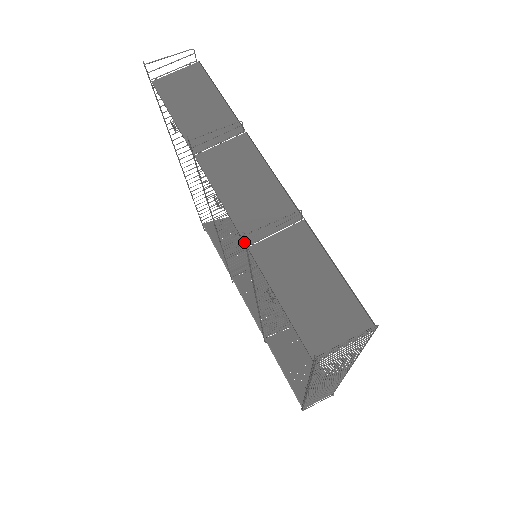
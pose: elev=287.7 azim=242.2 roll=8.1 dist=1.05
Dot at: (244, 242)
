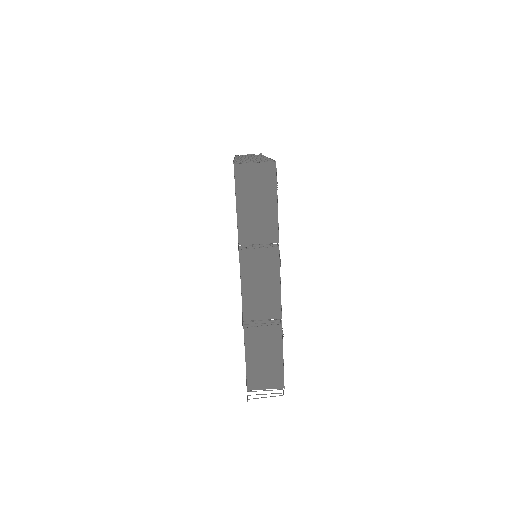
Dot at: (243, 319)
